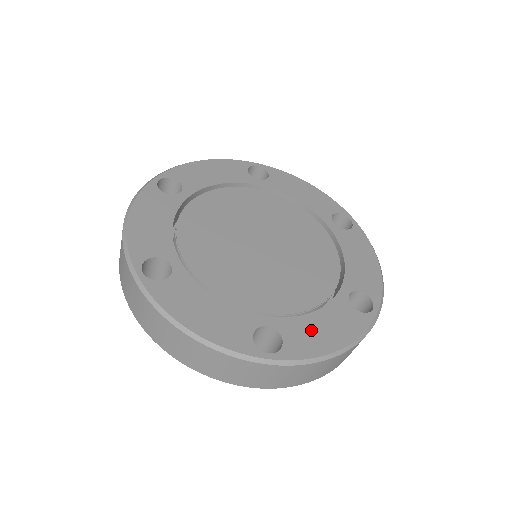
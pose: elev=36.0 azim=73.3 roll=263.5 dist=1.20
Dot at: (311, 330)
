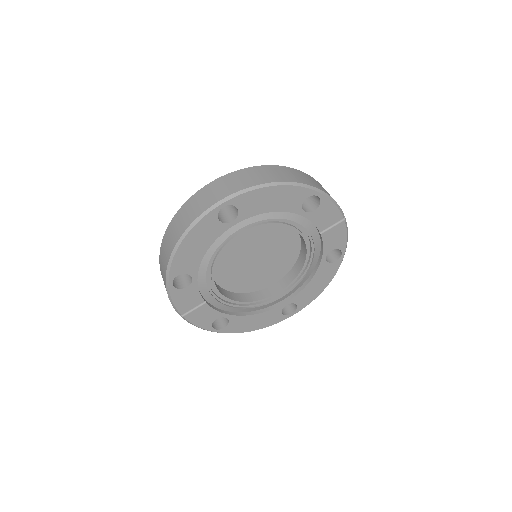
Dot at: occluded
